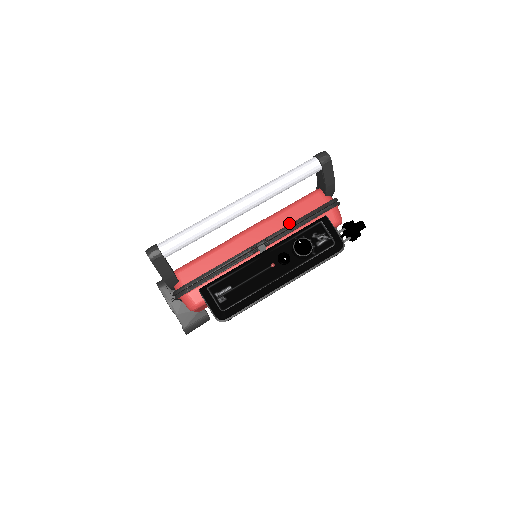
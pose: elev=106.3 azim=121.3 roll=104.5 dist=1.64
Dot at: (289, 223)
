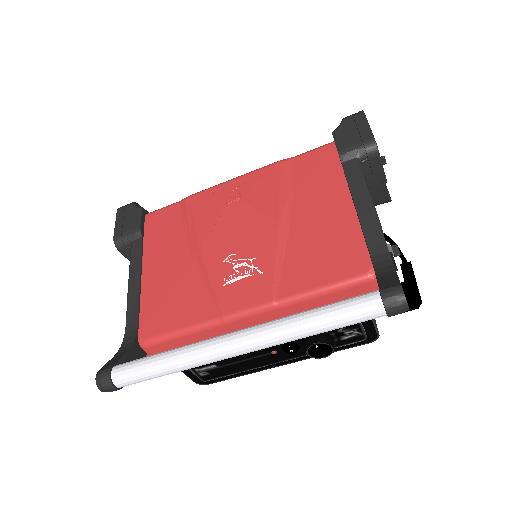
Dot at: occluded
